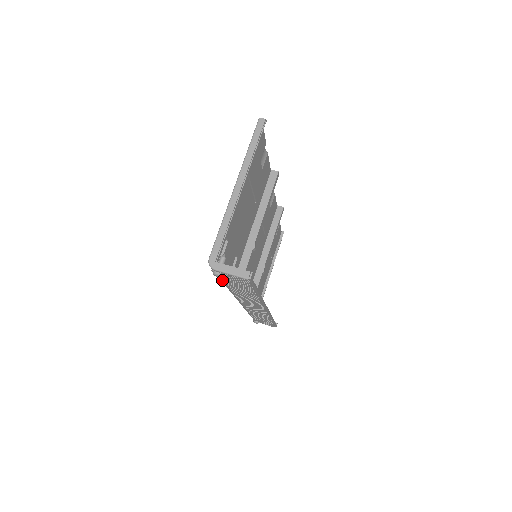
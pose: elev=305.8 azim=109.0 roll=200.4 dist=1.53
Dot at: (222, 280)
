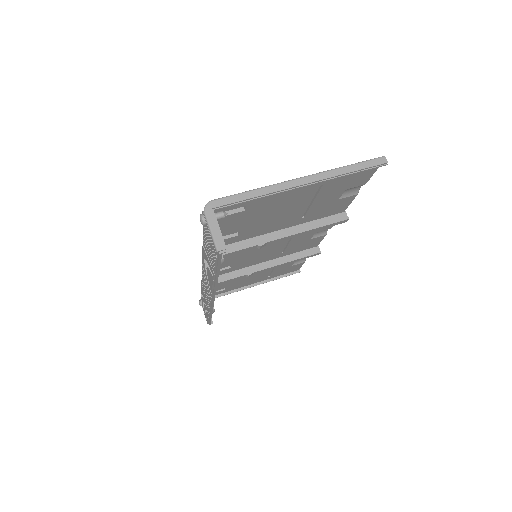
Dot at: (203, 231)
